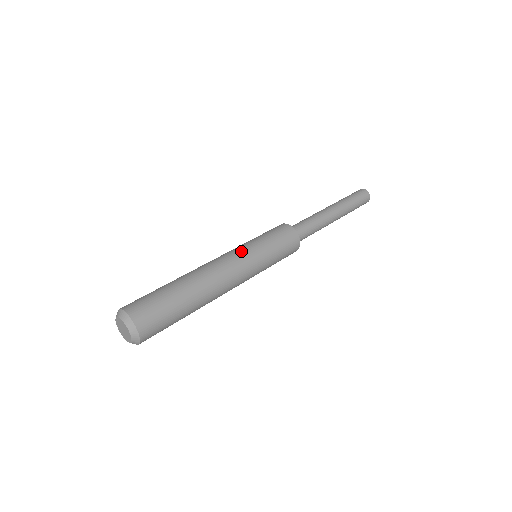
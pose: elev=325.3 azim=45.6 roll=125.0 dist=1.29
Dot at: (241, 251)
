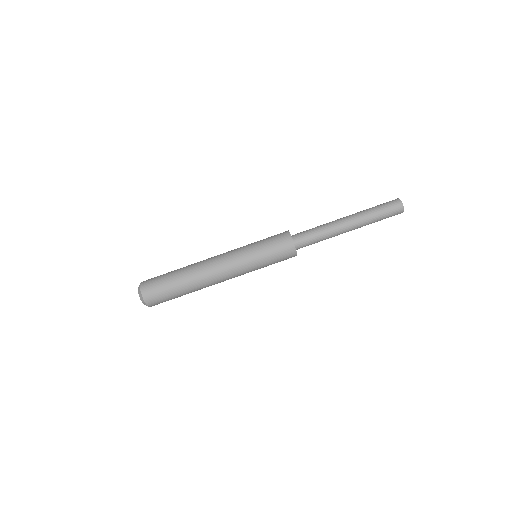
Dot at: (240, 266)
